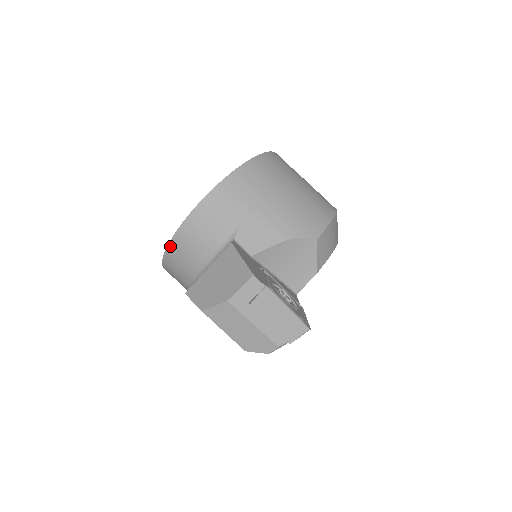
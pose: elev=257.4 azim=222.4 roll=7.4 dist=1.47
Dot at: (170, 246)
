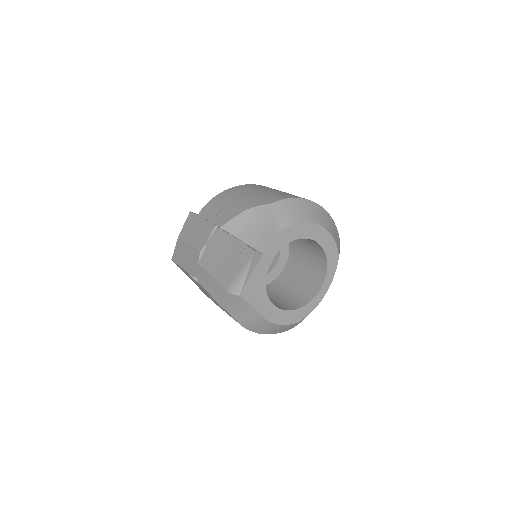
Dot at: occluded
